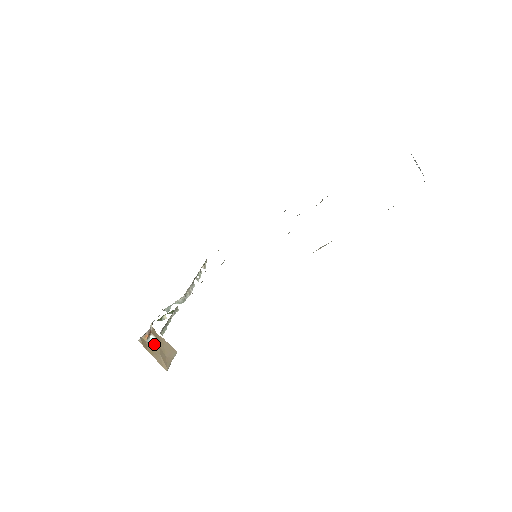
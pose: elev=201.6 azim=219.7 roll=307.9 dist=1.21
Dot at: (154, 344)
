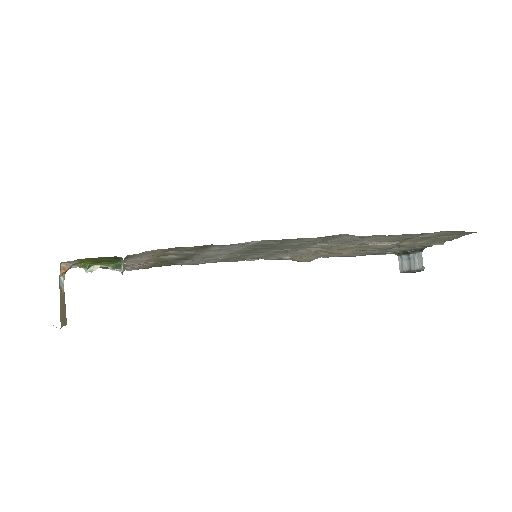
Dot at: (62, 287)
